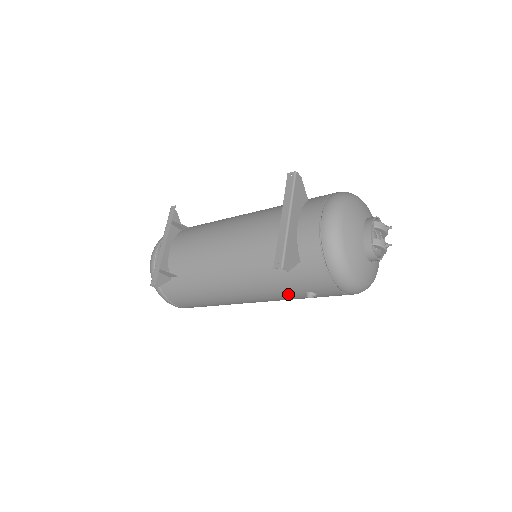
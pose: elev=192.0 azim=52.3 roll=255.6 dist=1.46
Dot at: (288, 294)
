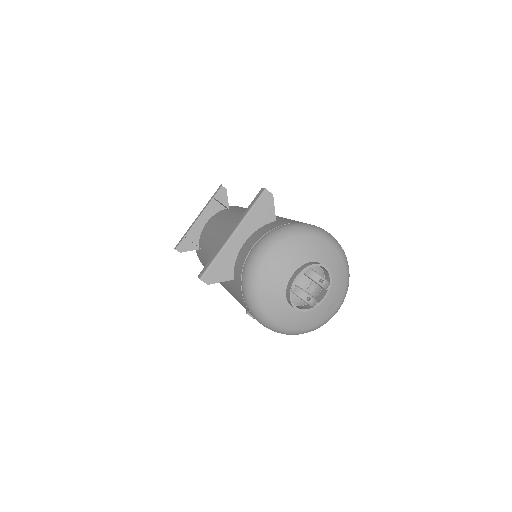
Dot at: occluded
